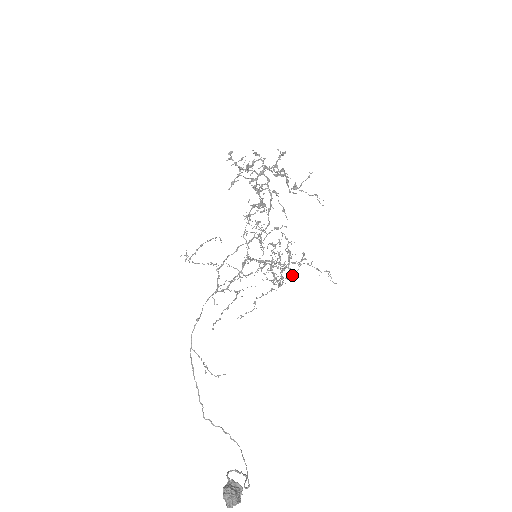
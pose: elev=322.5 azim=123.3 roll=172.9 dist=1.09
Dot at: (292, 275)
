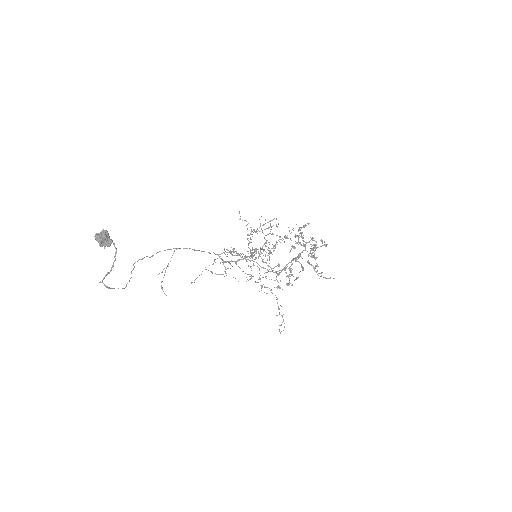
Dot at: (260, 251)
